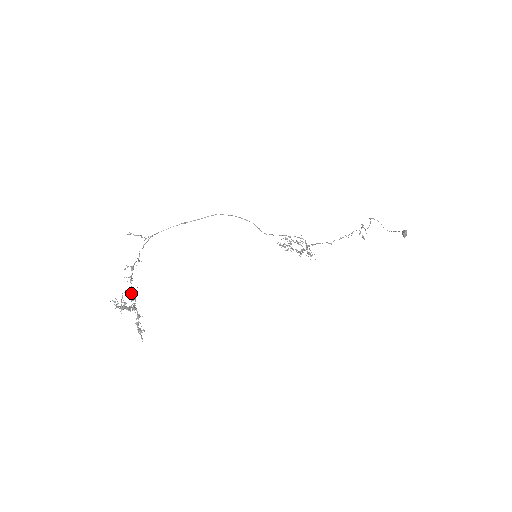
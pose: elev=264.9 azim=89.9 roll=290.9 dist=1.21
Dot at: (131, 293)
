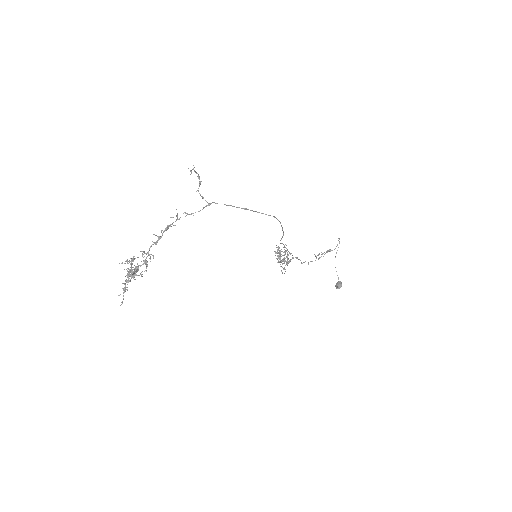
Dot at: occluded
